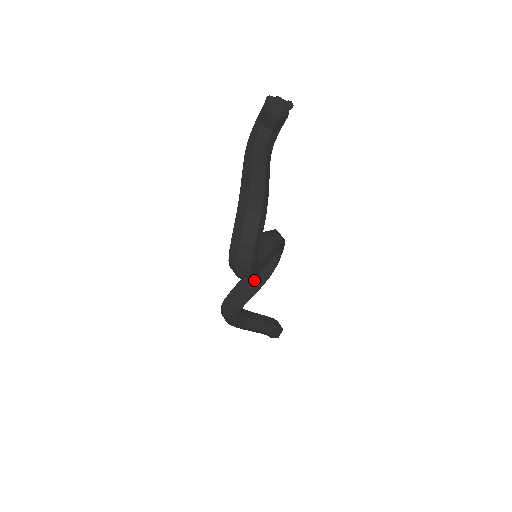
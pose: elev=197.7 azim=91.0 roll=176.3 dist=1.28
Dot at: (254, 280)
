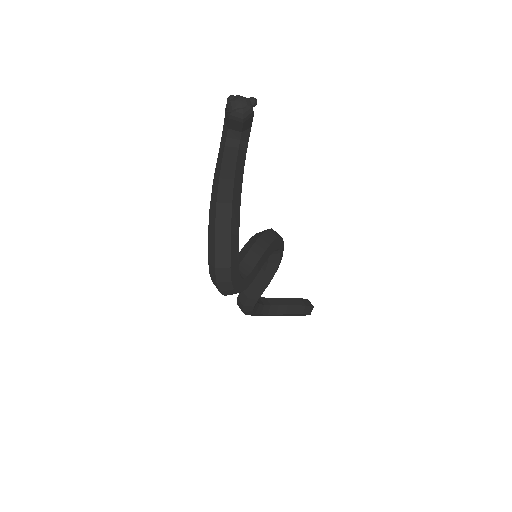
Dot at: (260, 278)
